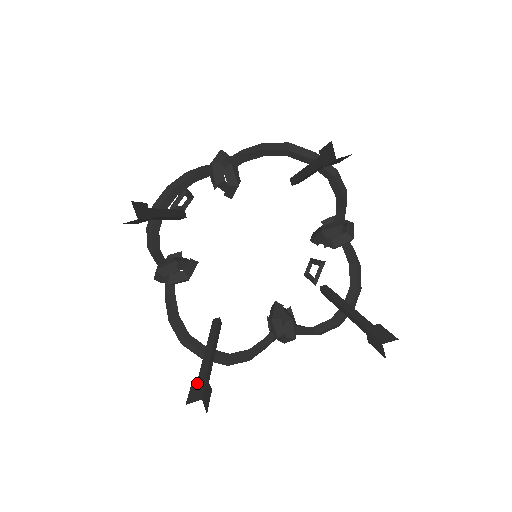
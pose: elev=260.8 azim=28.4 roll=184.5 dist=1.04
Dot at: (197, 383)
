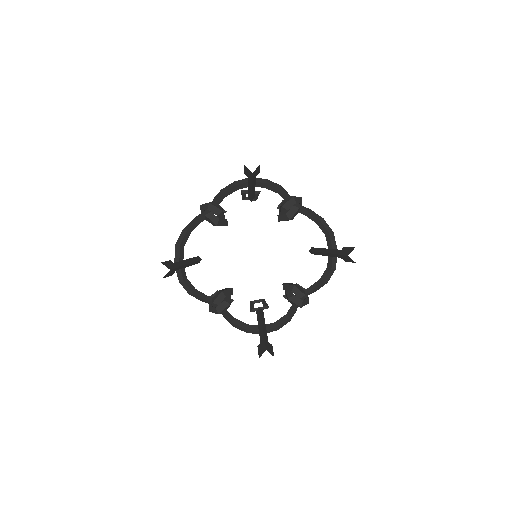
Dot at: (173, 263)
